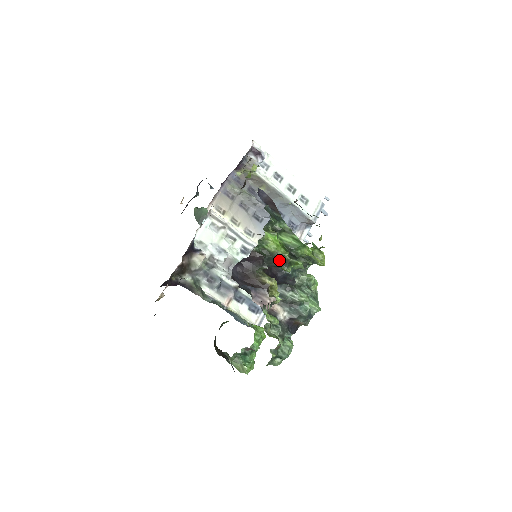
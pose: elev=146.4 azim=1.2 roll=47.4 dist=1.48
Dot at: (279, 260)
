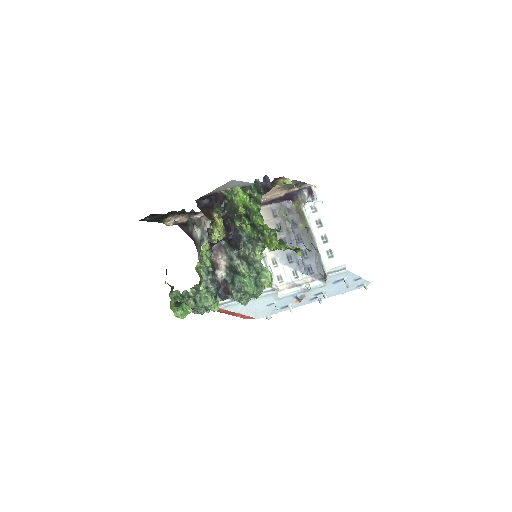
Dot at: (235, 212)
